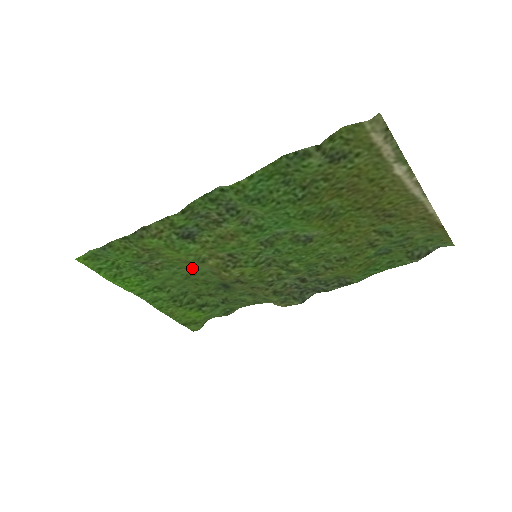
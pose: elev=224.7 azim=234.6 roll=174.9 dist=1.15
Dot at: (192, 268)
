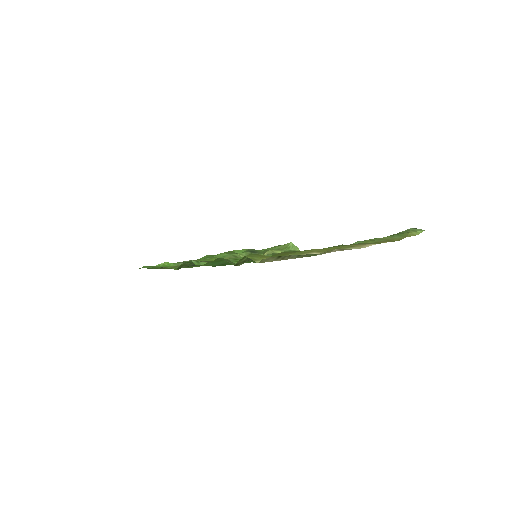
Dot at: occluded
